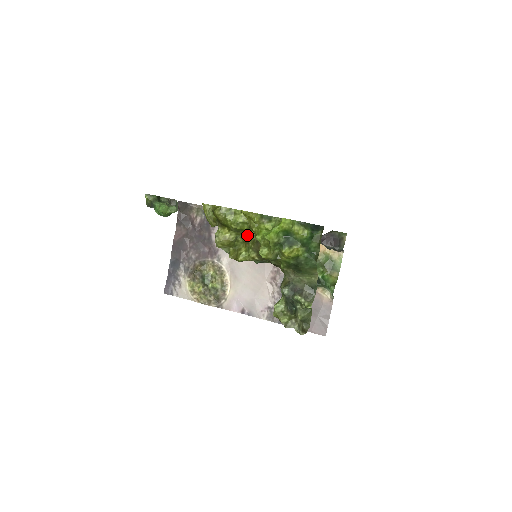
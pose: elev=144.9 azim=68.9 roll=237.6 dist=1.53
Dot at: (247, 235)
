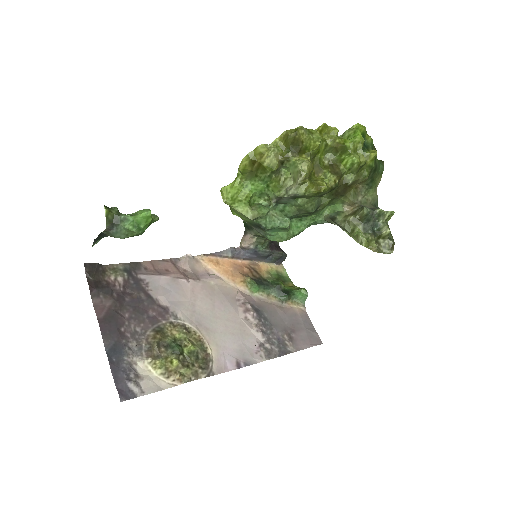
Dot at: (319, 162)
